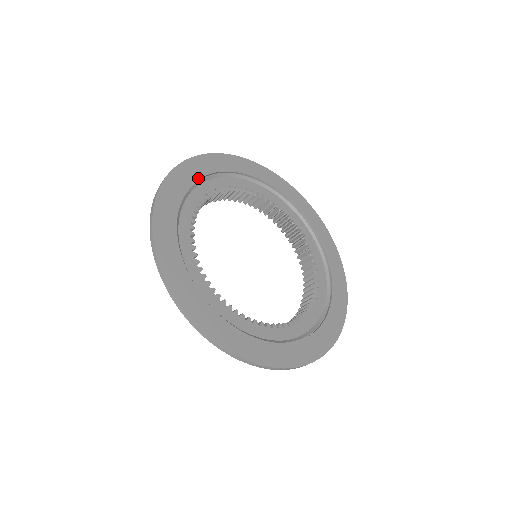
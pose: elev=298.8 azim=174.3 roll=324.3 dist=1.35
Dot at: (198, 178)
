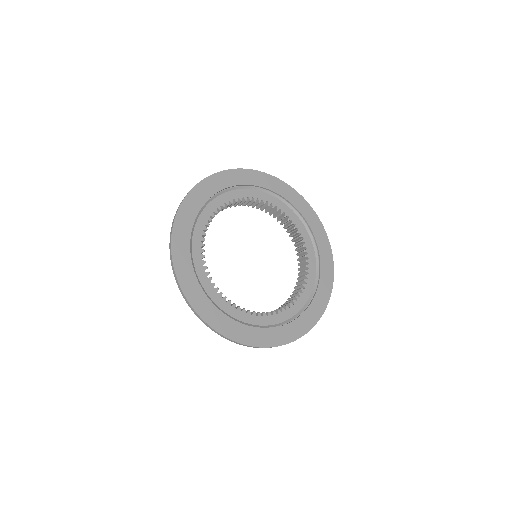
Dot at: (215, 193)
